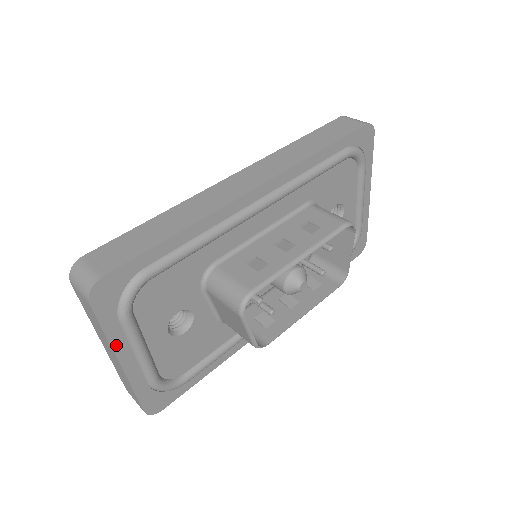
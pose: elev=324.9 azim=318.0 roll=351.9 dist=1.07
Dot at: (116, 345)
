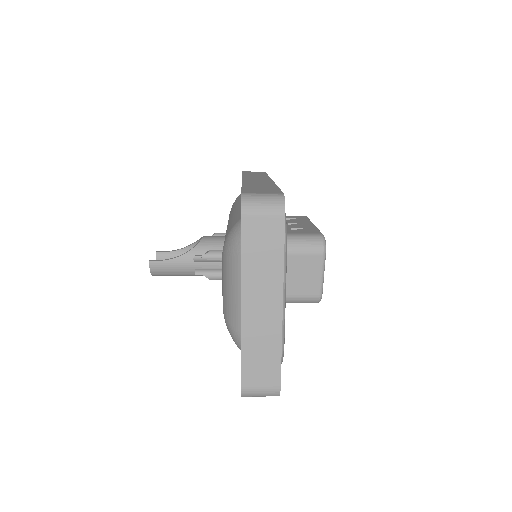
Dot at: (283, 278)
